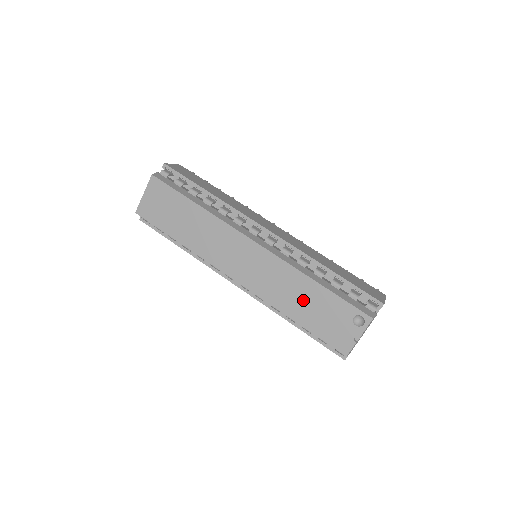
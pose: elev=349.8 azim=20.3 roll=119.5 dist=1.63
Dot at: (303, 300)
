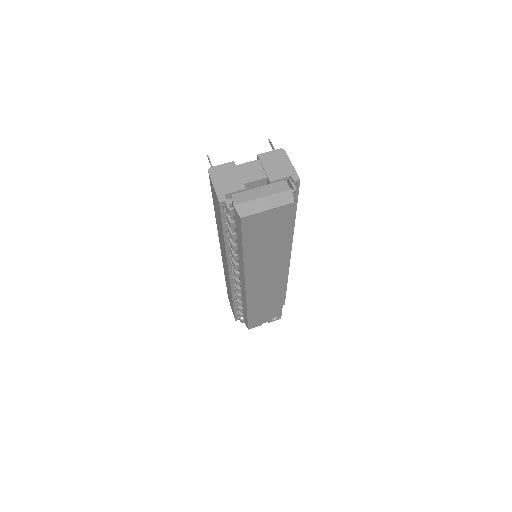
Dot at: (266, 306)
